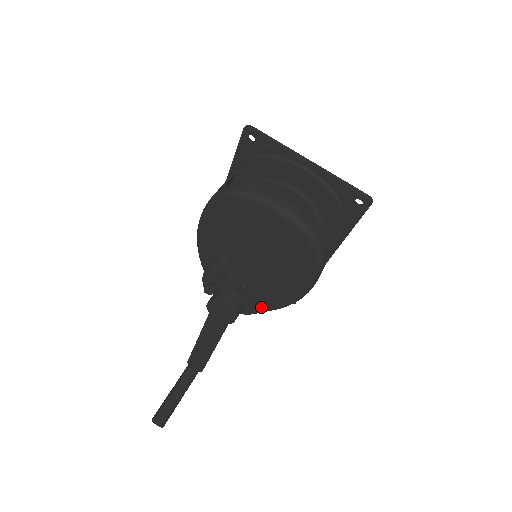
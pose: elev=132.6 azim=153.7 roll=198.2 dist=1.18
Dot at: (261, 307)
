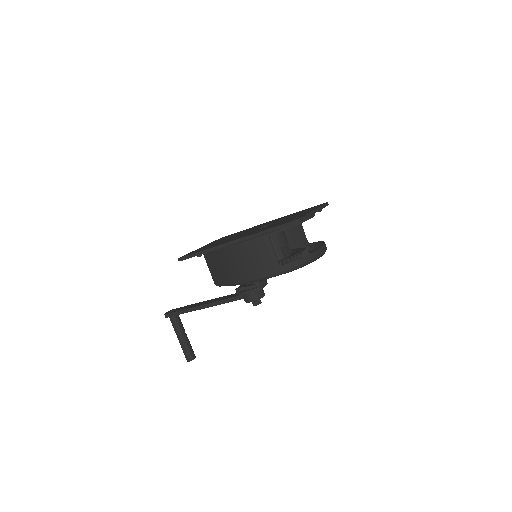
Dot at: occluded
